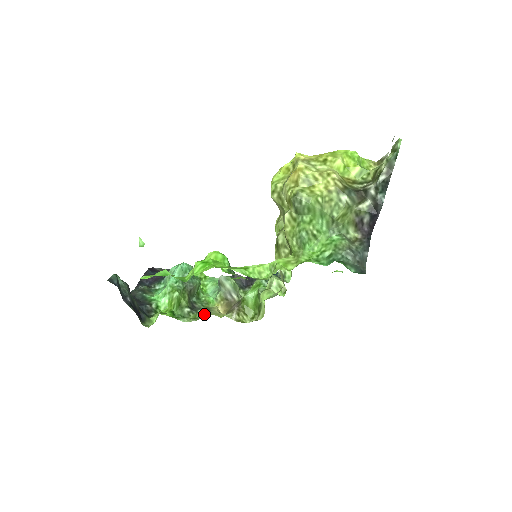
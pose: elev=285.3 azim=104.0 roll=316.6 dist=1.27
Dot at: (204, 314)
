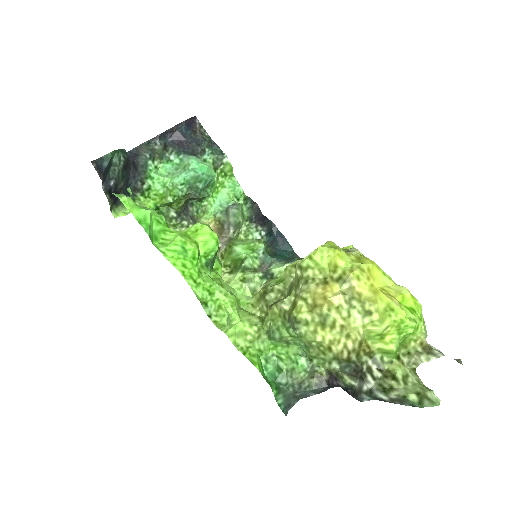
Dot at: (186, 228)
